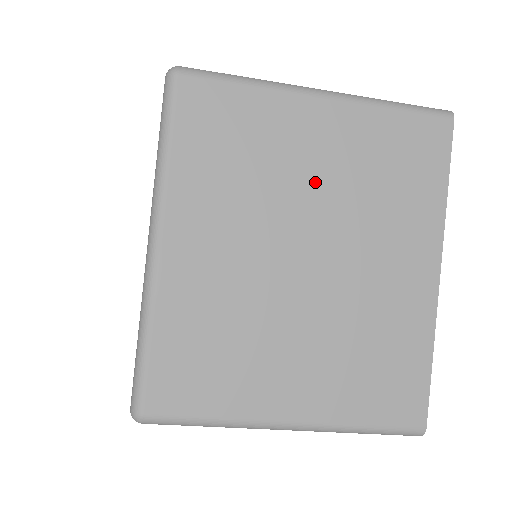
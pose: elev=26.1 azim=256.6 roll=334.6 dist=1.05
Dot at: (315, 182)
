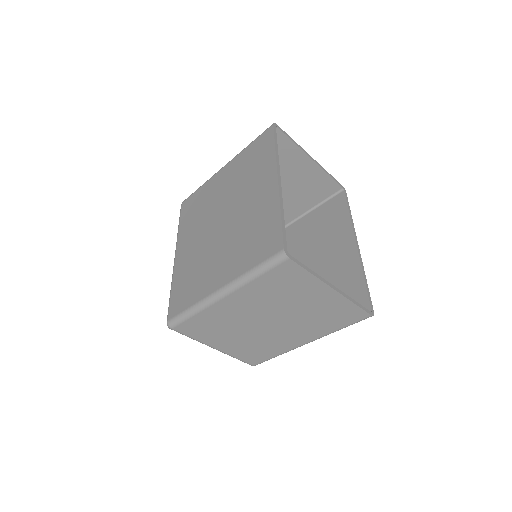
Dot at: (222, 194)
